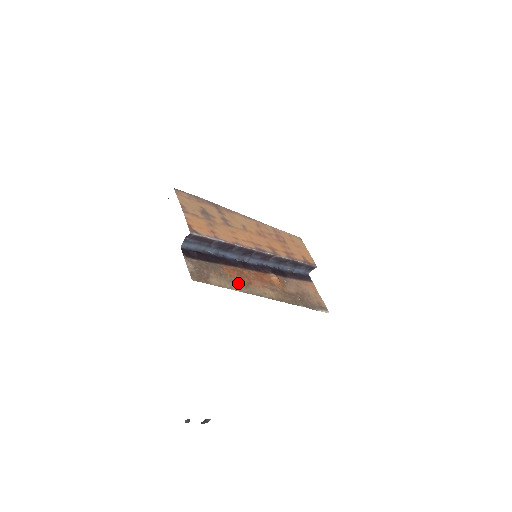
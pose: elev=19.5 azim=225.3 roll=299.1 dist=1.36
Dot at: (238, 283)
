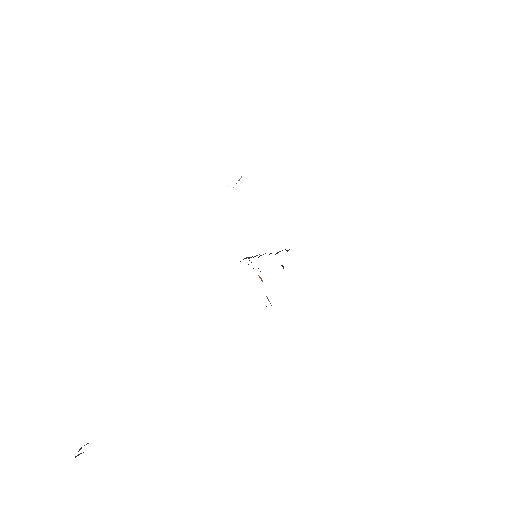
Dot at: occluded
